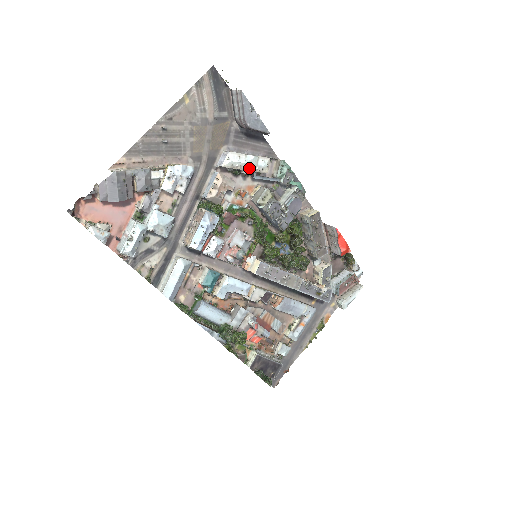
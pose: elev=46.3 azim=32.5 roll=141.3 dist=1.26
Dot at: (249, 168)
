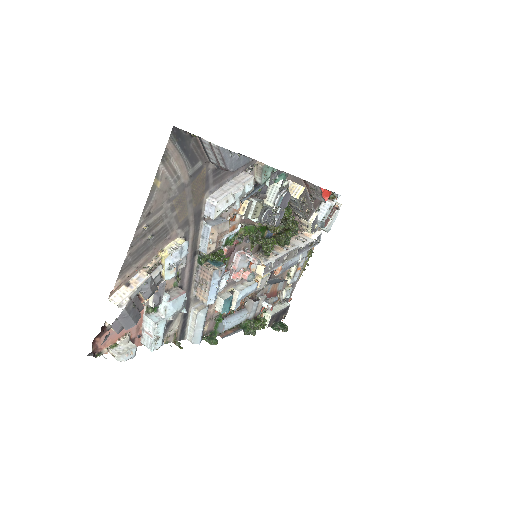
Dot at: (239, 203)
